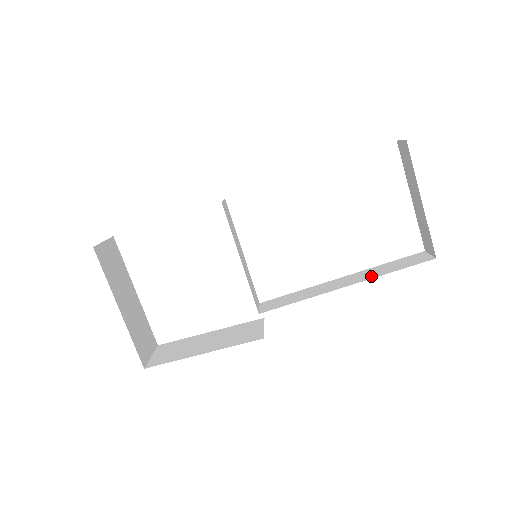
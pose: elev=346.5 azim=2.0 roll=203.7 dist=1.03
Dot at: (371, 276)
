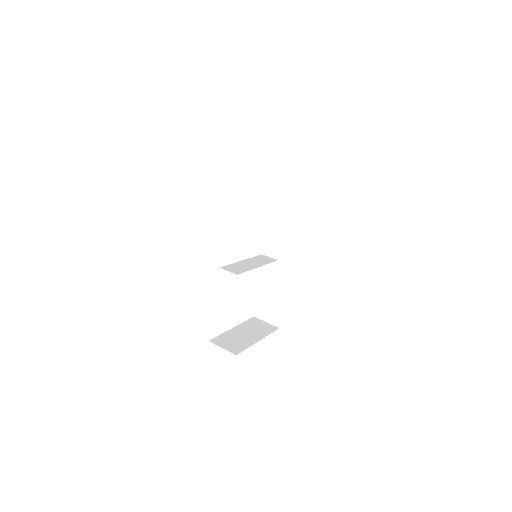
Dot at: (288, 190)
